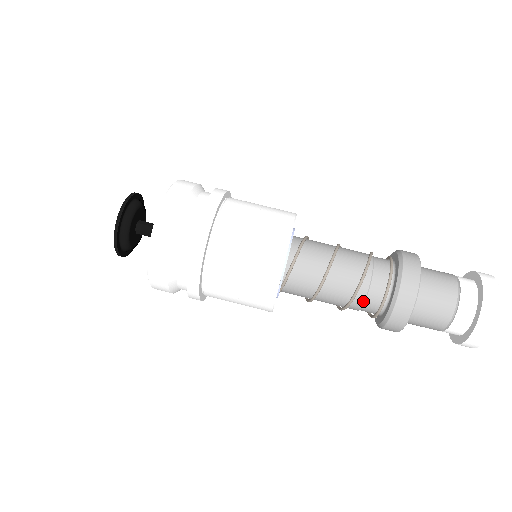
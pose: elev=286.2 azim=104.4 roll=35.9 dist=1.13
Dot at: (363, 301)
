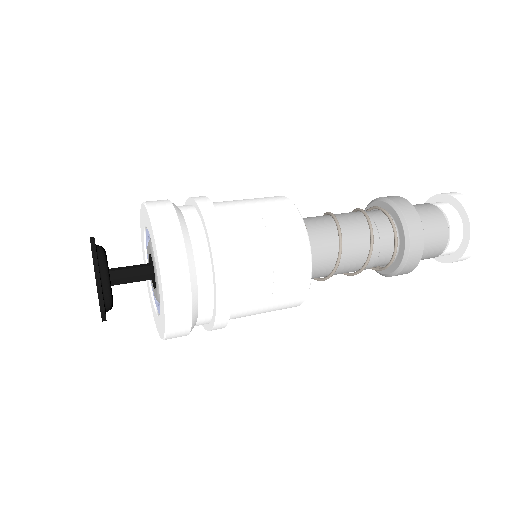
Dot at: (378, 252)
